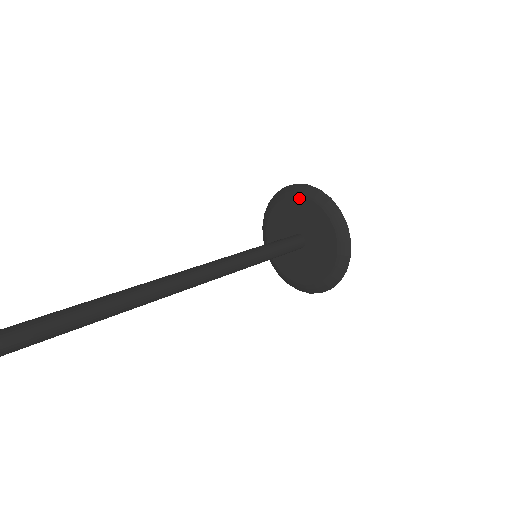
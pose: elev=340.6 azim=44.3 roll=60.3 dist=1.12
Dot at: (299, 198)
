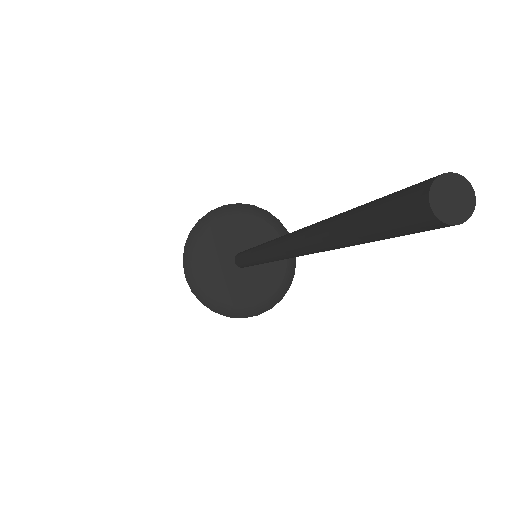
Dot at: (214, 224)
